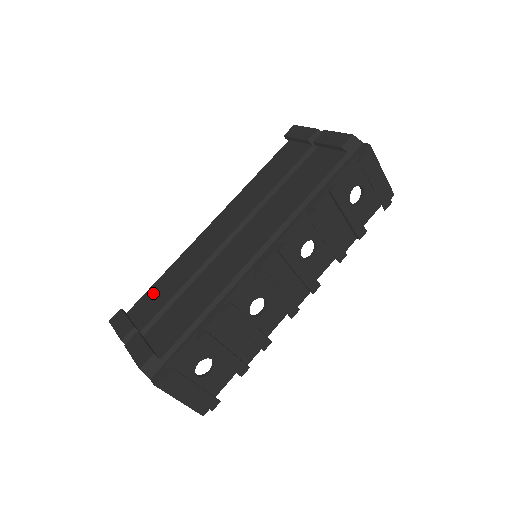
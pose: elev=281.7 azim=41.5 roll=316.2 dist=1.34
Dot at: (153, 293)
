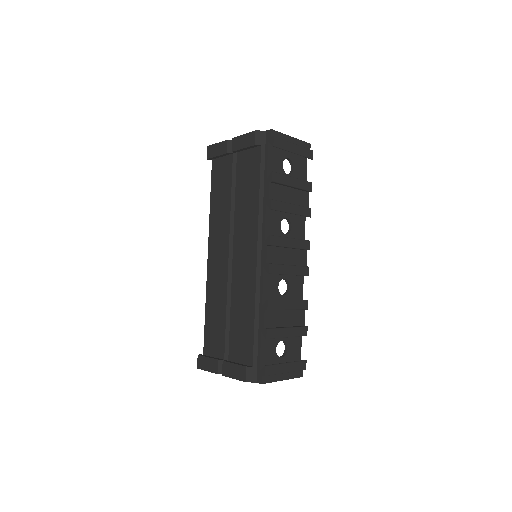
Dot at: (210, 329)
